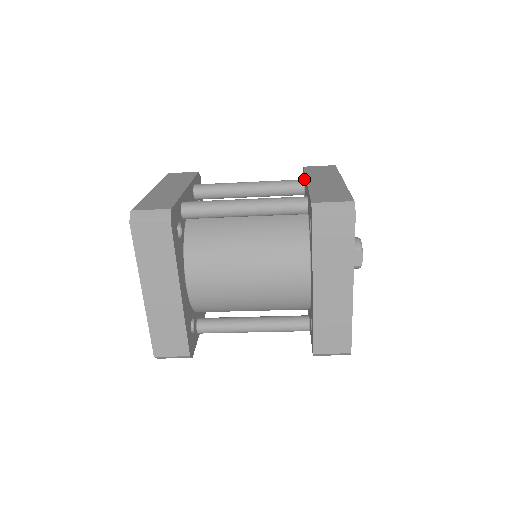
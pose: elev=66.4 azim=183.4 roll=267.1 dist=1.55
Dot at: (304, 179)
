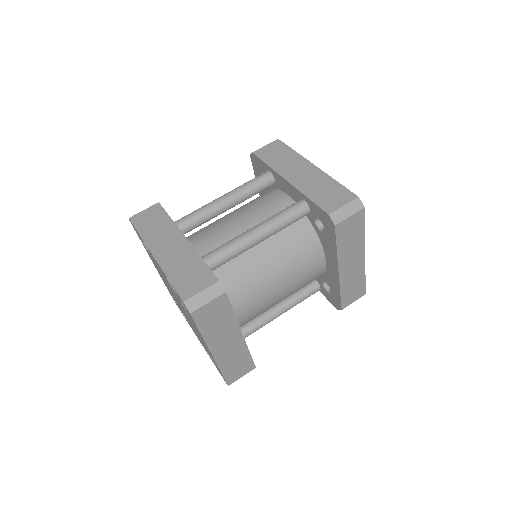
Dot at: (263, 167)
